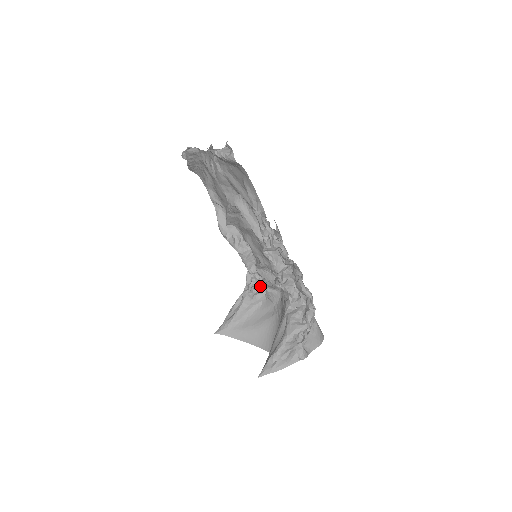
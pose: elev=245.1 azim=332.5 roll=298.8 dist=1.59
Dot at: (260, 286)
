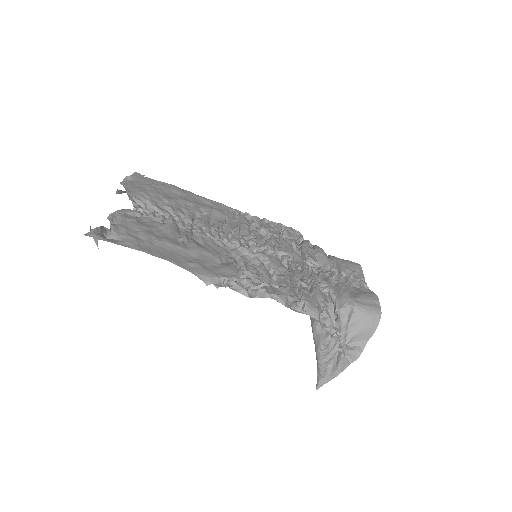
Dot at: occluded
